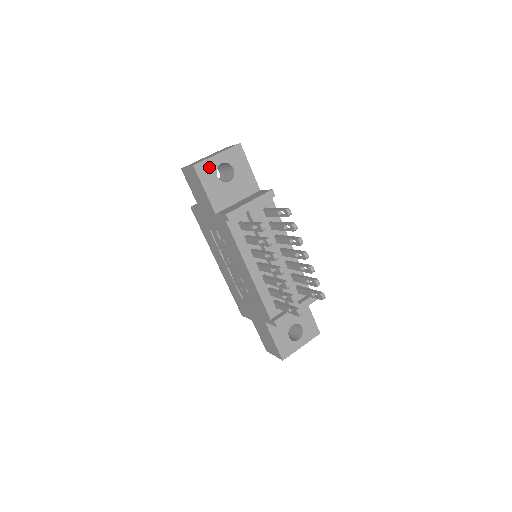
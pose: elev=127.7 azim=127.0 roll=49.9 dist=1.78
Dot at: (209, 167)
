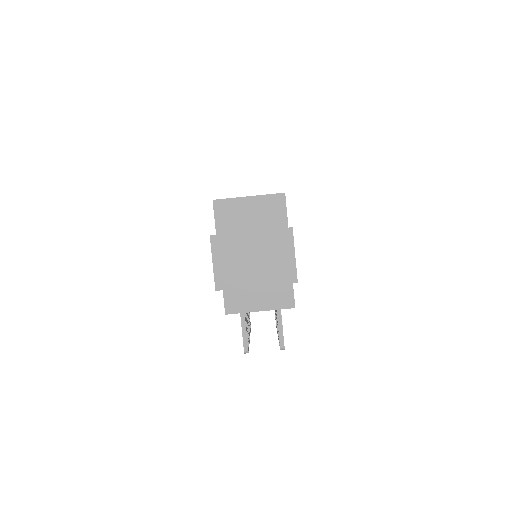
Dot at: occluded
